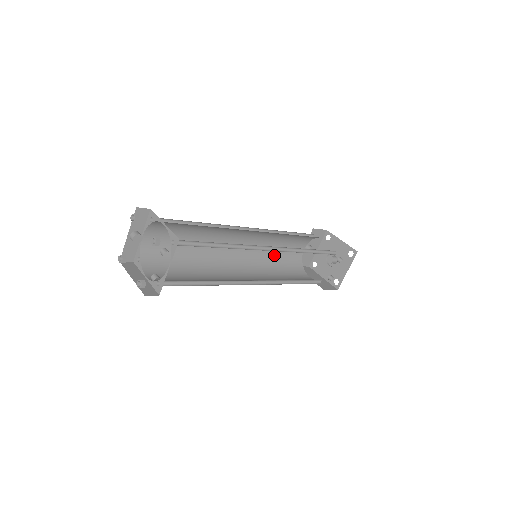
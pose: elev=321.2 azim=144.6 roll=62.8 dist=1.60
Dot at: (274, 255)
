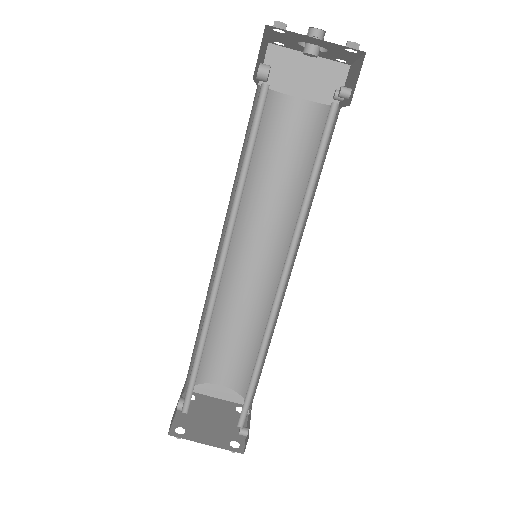
Dot at: occluded
